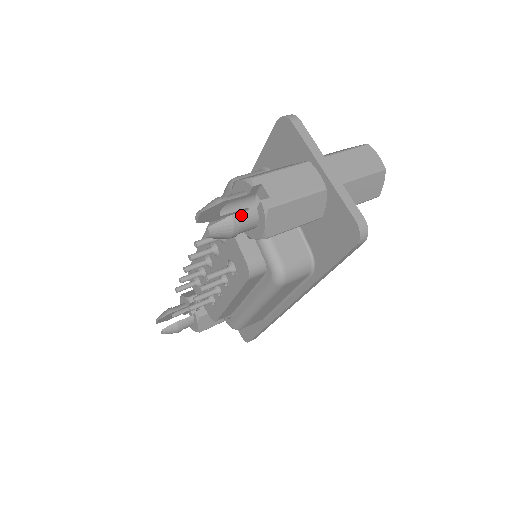
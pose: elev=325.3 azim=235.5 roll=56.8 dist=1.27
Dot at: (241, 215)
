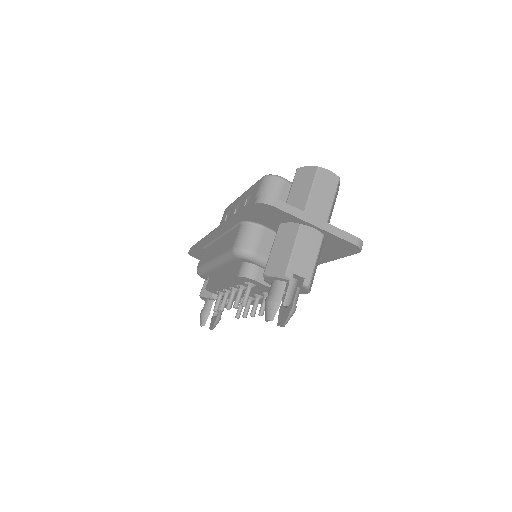
Dot at: (294, 301)
